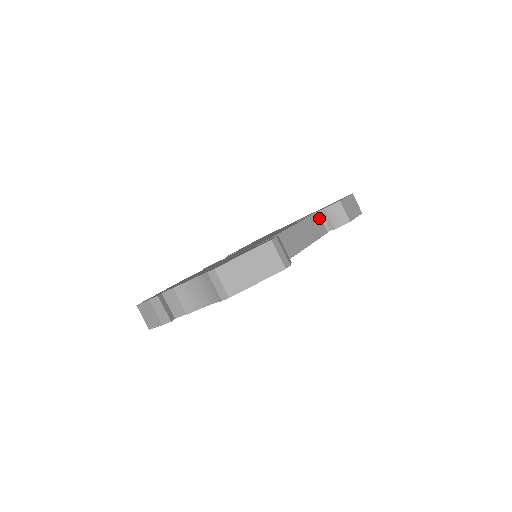
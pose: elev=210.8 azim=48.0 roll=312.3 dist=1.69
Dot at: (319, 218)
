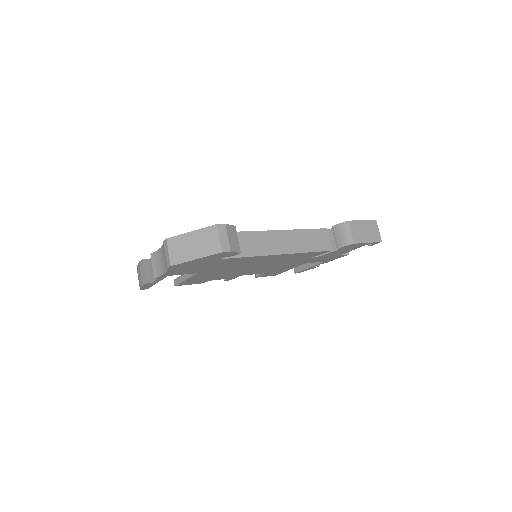
Dot at: (326, 234)
